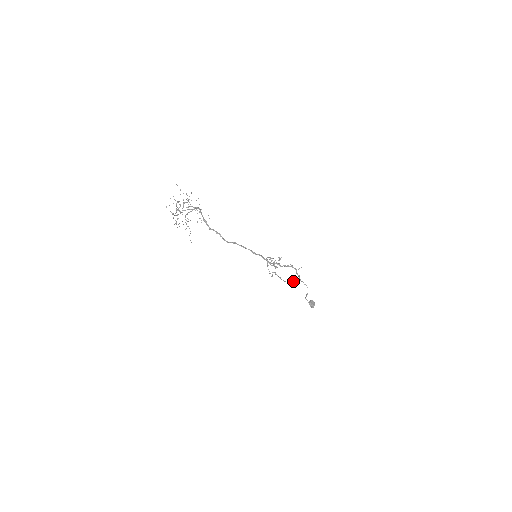
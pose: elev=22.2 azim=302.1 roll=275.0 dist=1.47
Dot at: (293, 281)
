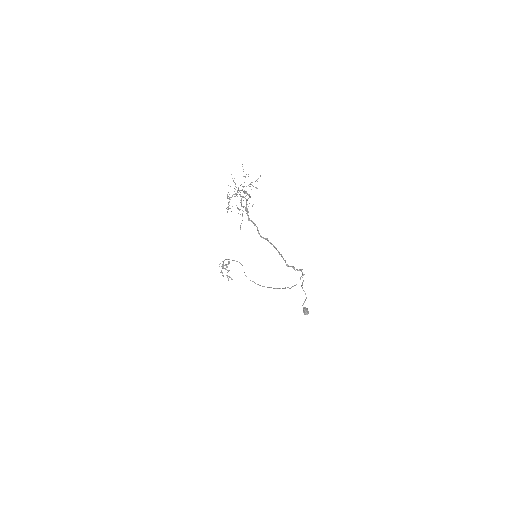
Dot at: (292, 286)
